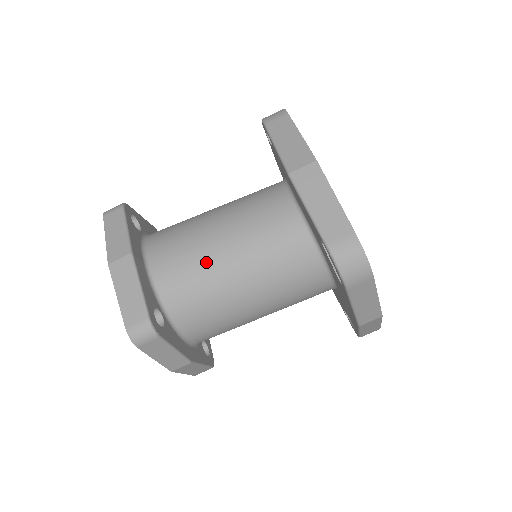
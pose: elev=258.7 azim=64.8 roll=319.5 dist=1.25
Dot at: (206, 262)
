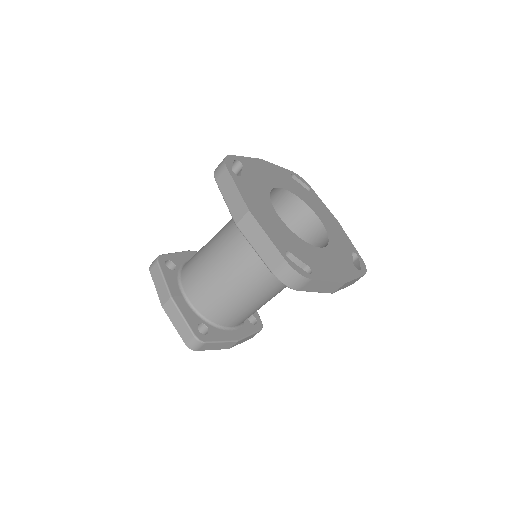
Dot at: (217, 285)
